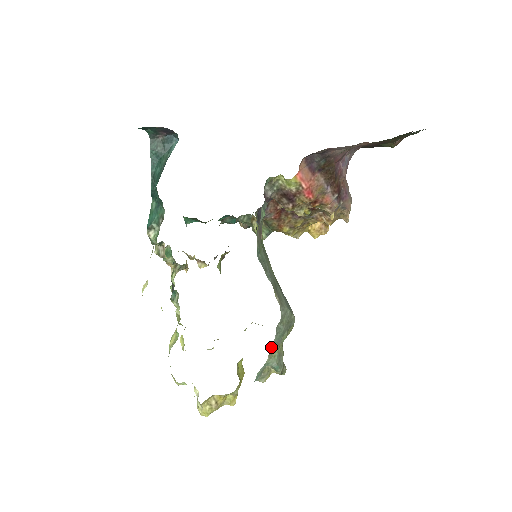
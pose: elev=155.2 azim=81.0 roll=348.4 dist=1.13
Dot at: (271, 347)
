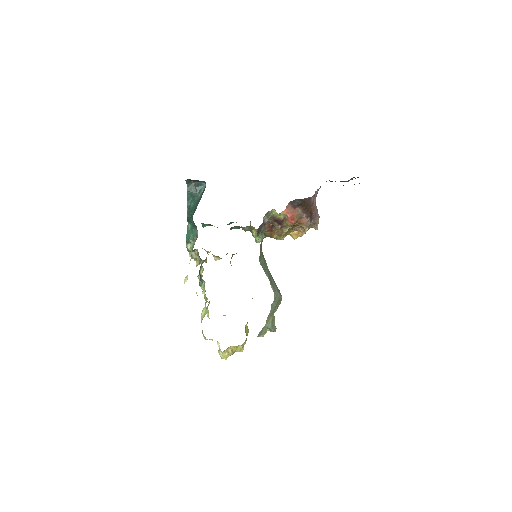
Dot at: (268, 317)
